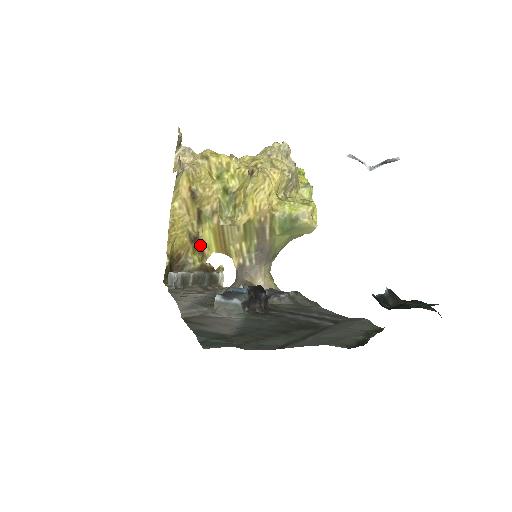
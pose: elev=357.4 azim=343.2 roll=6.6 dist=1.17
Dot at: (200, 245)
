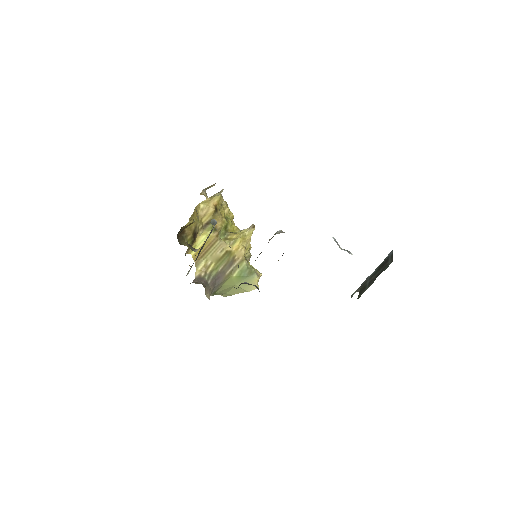
Dot at: (194, 240)
